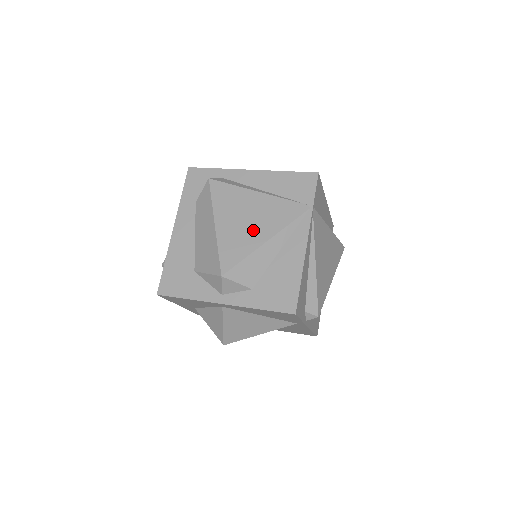
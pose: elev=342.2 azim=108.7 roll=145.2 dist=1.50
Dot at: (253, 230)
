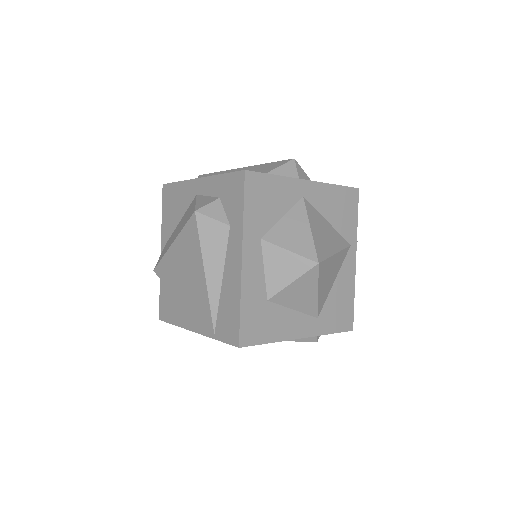
Dot at: occluded
